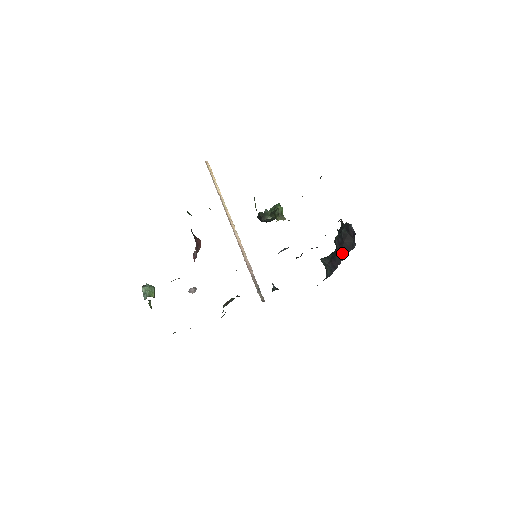
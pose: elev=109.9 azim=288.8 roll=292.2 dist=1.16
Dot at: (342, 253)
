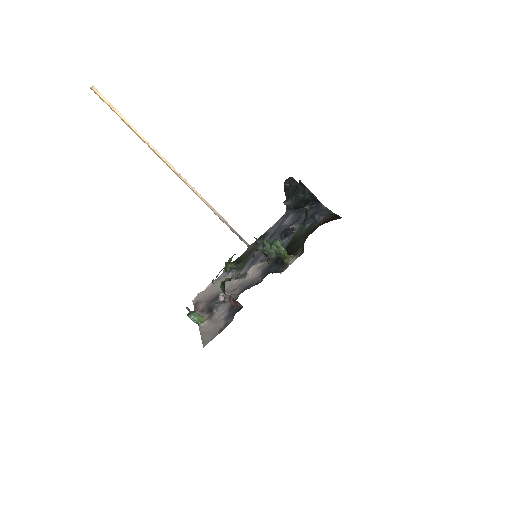
Dot at: (305, 206)
